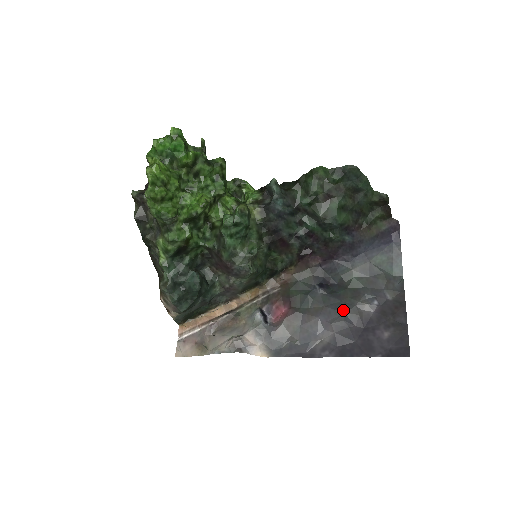
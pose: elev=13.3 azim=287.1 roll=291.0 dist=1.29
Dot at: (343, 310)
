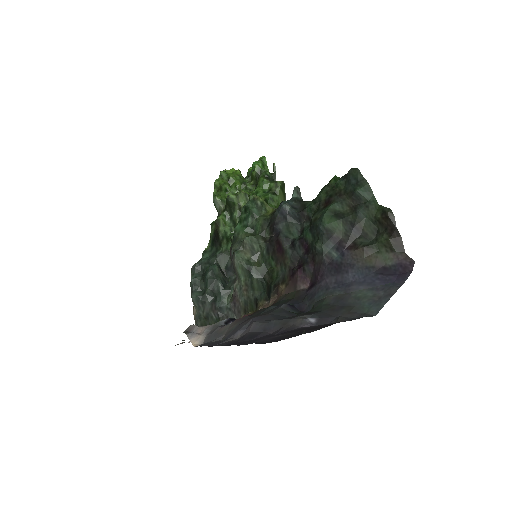
Dot at: (278, 319)
